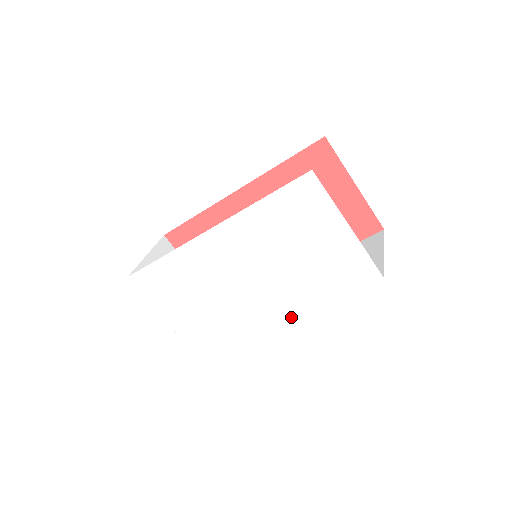
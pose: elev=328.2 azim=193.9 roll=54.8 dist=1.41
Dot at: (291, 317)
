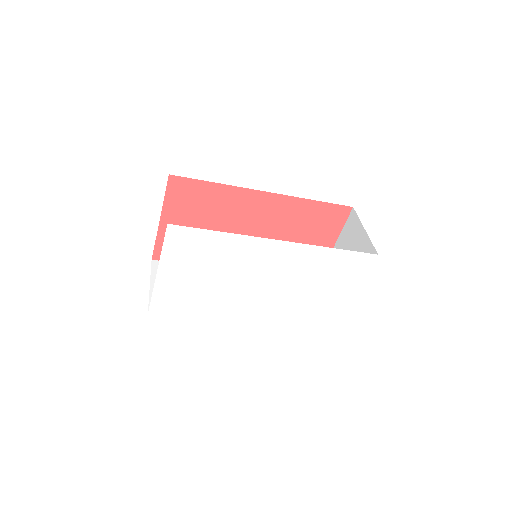
Dot at: (261, 319)
